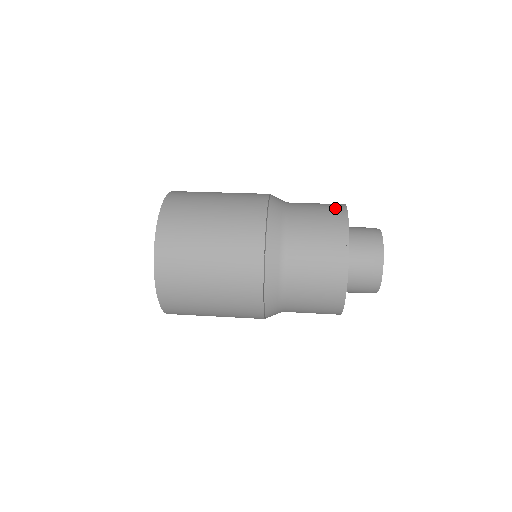
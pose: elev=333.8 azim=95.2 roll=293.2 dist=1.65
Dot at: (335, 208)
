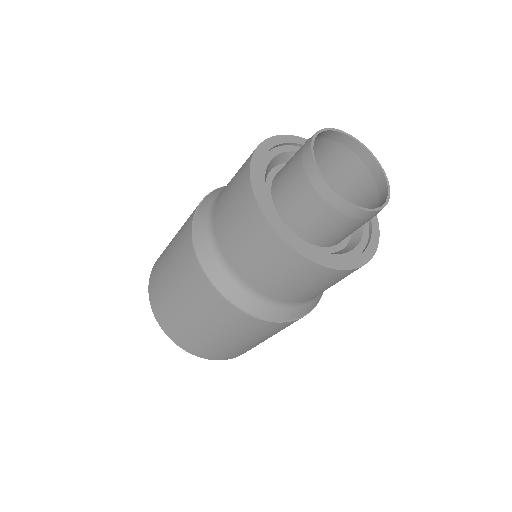
Dot at: occluded
